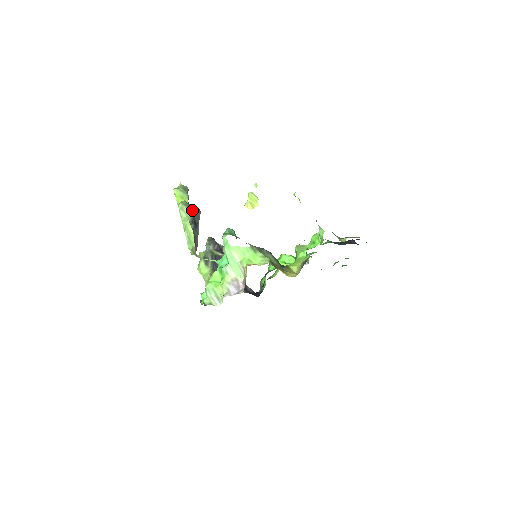
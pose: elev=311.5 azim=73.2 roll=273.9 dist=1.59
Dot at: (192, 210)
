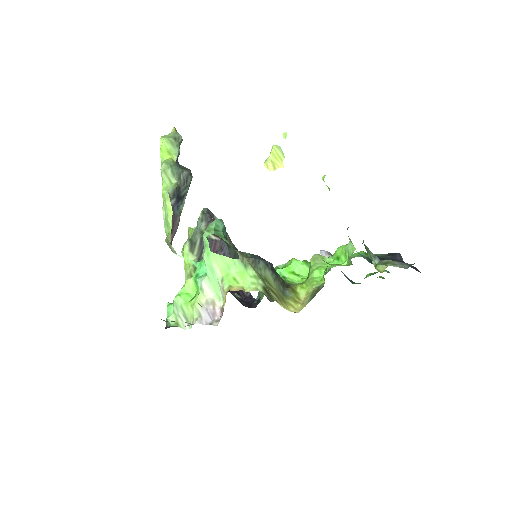
Dot at: (179, 175)
